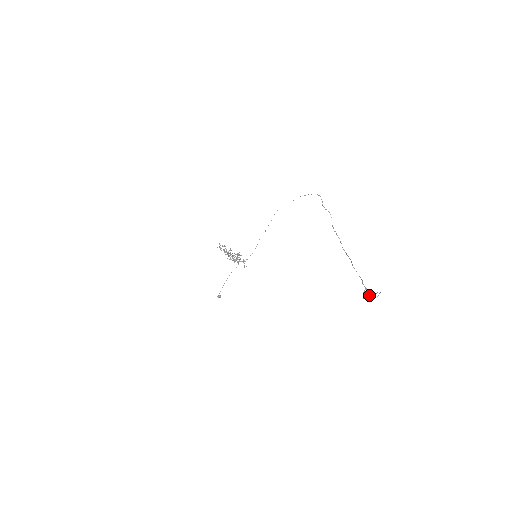
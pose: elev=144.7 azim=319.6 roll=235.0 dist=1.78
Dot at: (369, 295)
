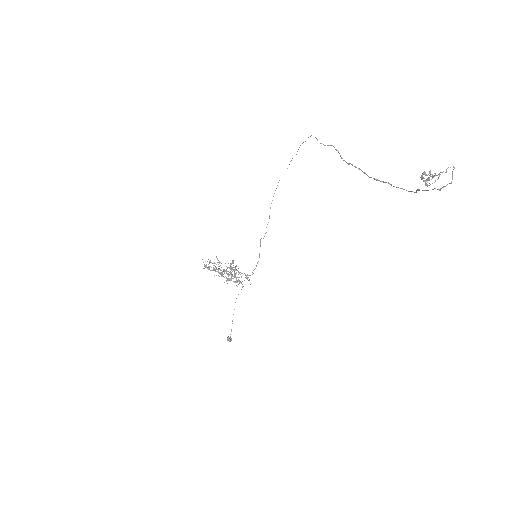
Dot at: (433, 176)
